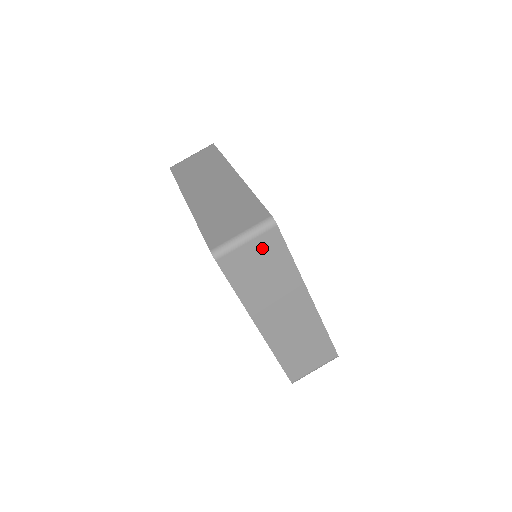
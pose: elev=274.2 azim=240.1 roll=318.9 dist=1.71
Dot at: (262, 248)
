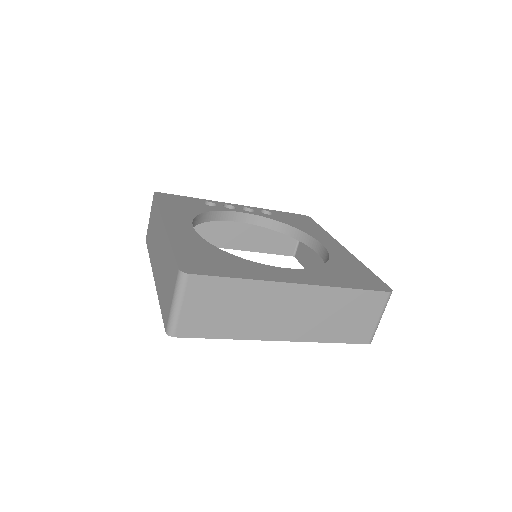
Dot at: (199, 297)
